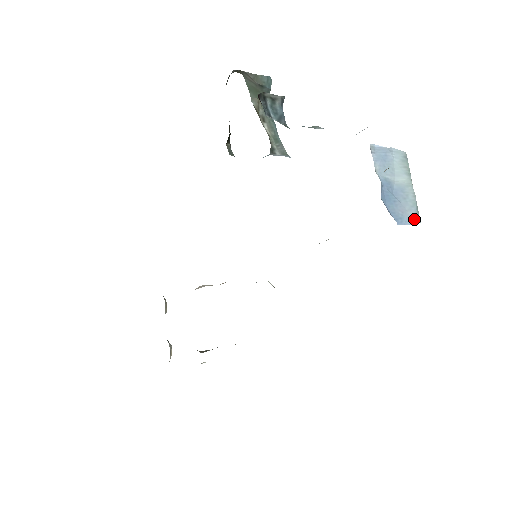
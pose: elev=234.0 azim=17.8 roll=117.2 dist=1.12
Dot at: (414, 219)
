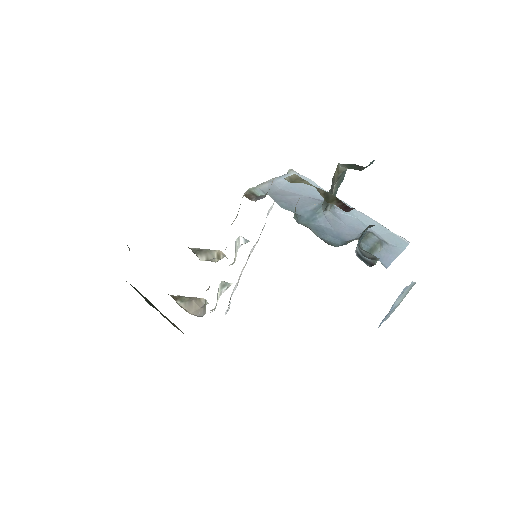
Dot at: occluded
